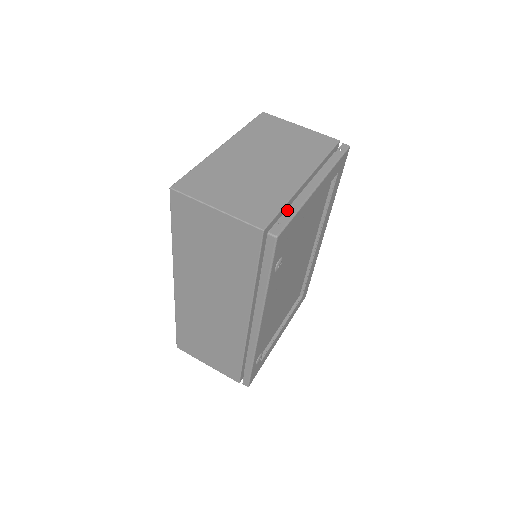
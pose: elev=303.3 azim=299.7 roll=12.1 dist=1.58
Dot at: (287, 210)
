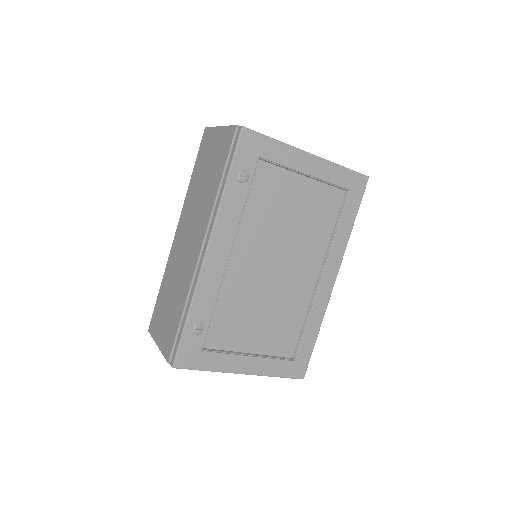
Dot at: occluded
